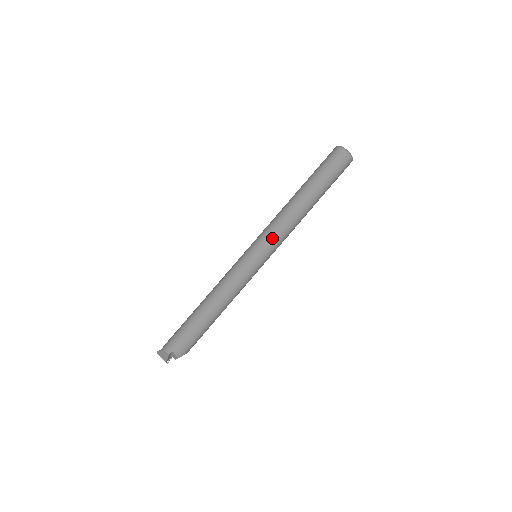
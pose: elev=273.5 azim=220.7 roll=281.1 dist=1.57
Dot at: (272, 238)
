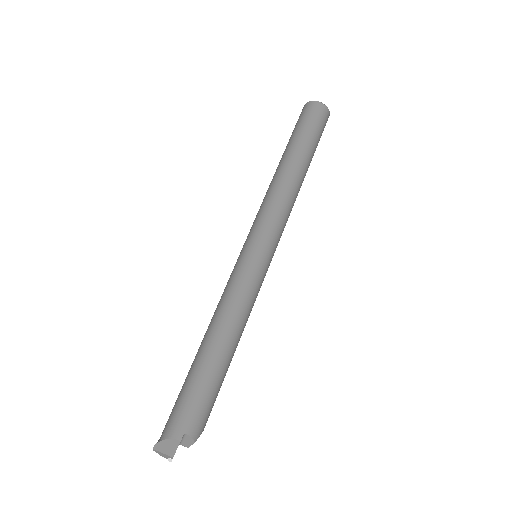
Dot at: (274, 224)
